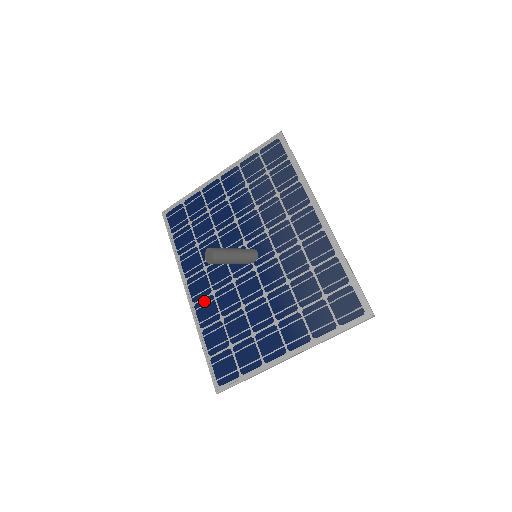
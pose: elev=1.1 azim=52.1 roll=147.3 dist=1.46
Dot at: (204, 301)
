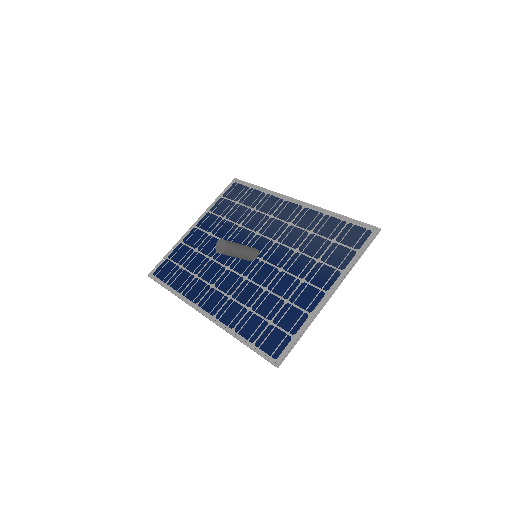
Dot at: (224, 308)
